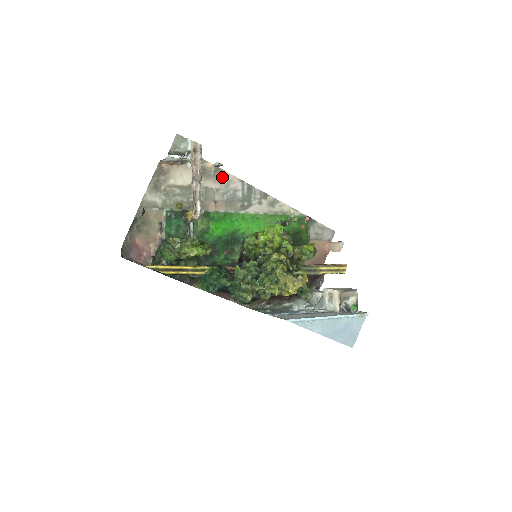
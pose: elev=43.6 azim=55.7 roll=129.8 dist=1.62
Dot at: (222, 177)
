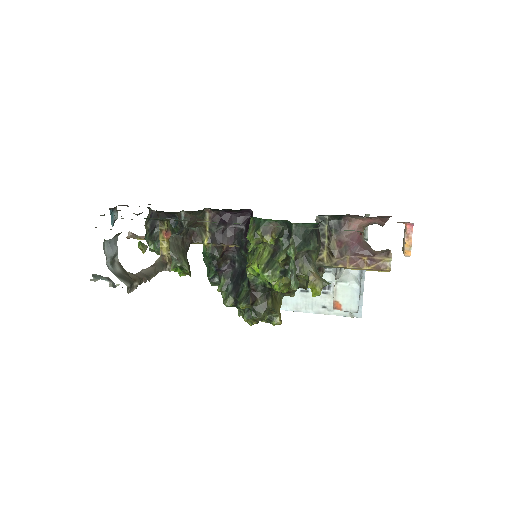
Dot at: occluded
